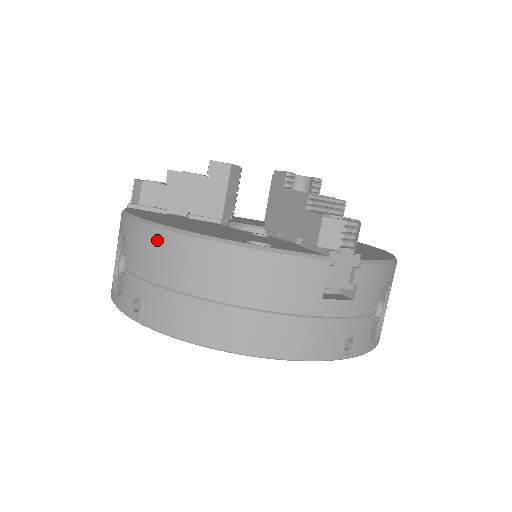
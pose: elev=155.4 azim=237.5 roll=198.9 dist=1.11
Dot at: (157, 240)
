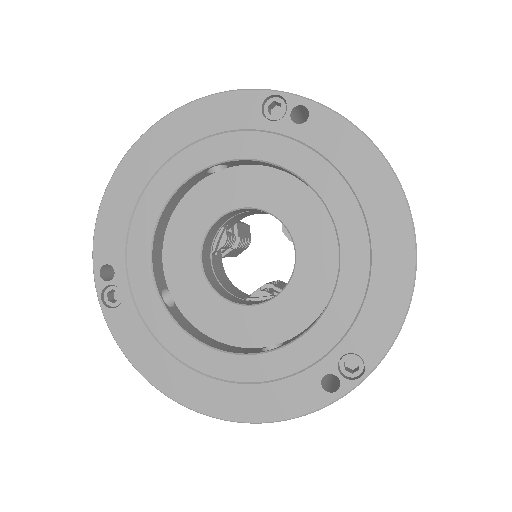
Dot at: occluded
